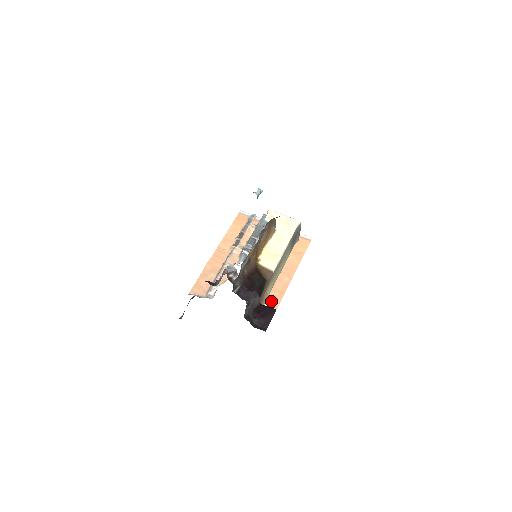
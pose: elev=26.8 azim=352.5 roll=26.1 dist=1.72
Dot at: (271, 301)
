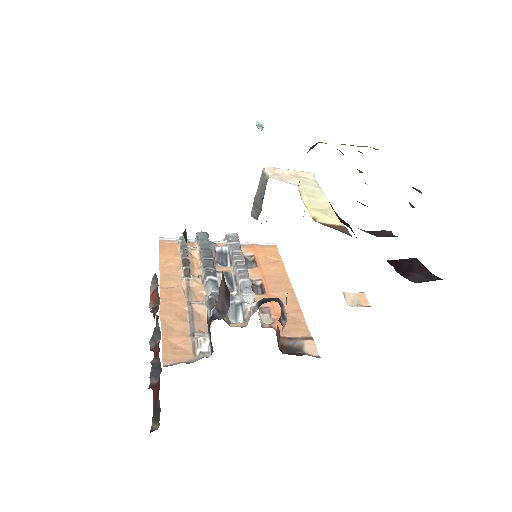
Dot at: (294, 326)
